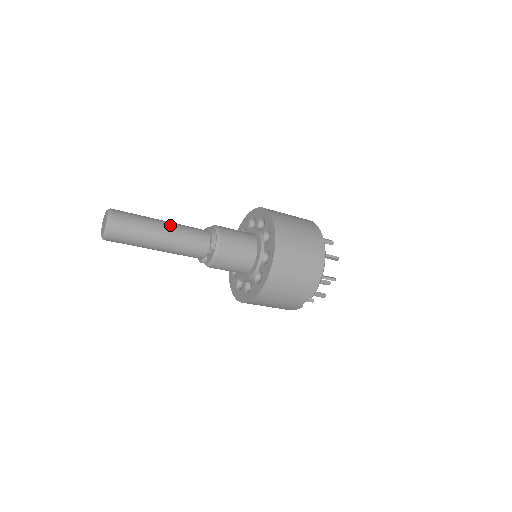
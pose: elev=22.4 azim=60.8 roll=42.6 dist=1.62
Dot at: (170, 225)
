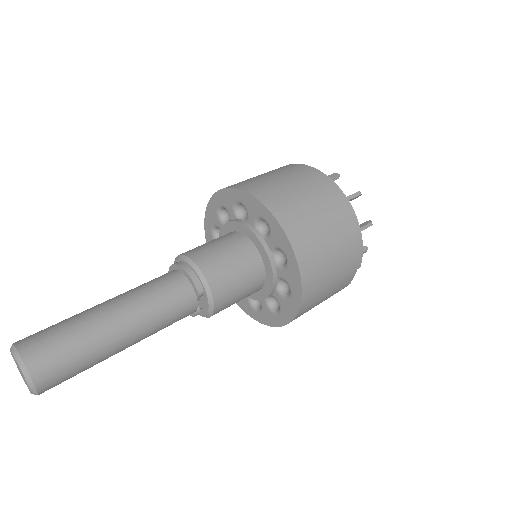
Dot at: (121, 304)
